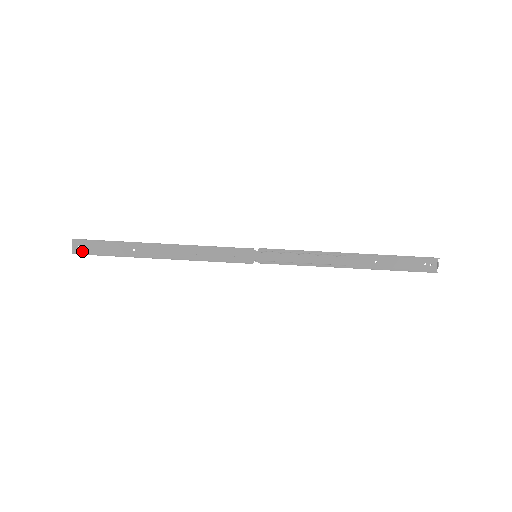
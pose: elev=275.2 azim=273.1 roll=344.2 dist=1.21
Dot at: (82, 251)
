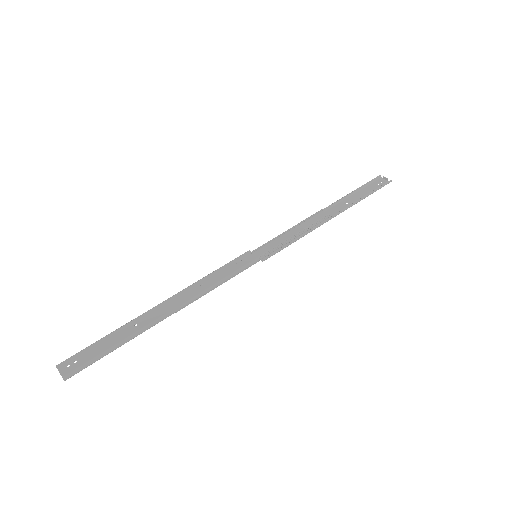
Dot at: (74, 367)
